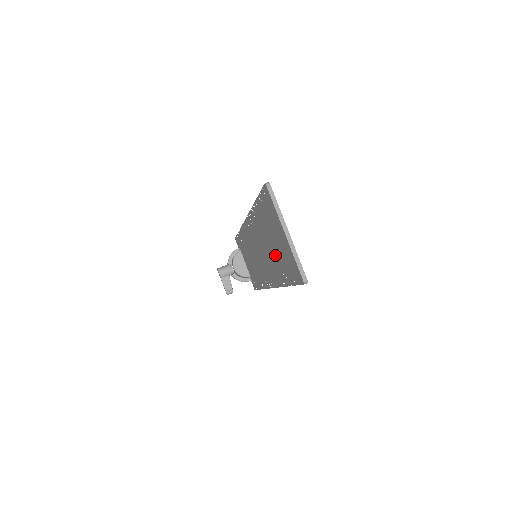
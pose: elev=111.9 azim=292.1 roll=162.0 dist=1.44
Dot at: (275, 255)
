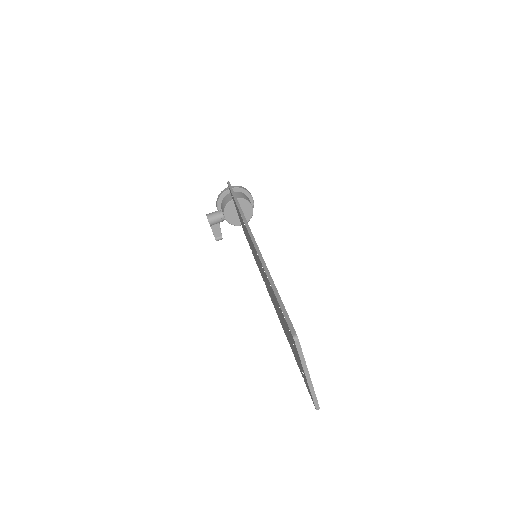
Dot at: occluded
